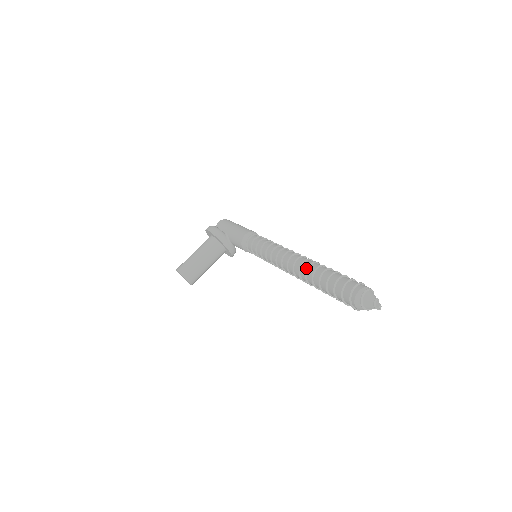
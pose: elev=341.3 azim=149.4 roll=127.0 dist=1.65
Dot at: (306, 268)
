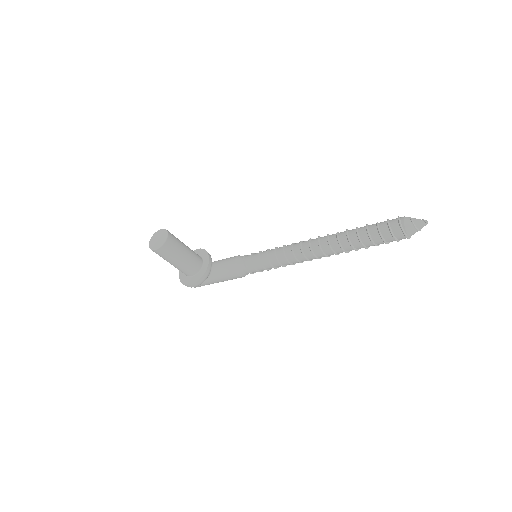
Dot at: (338, 232)
